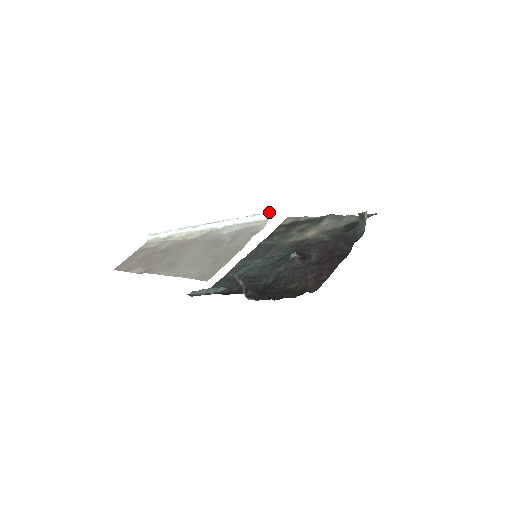
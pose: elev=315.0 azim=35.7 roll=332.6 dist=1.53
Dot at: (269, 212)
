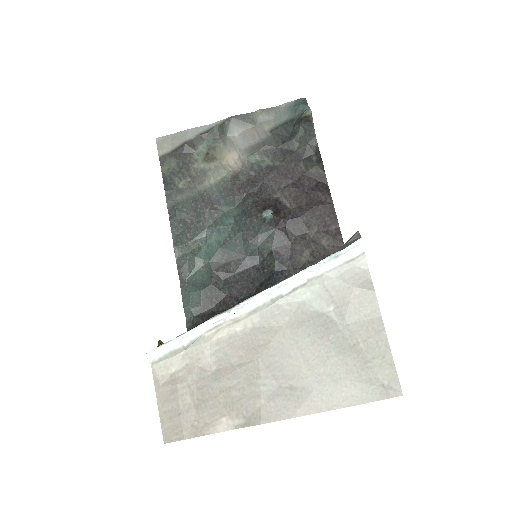
Dot at: (360, 244)
